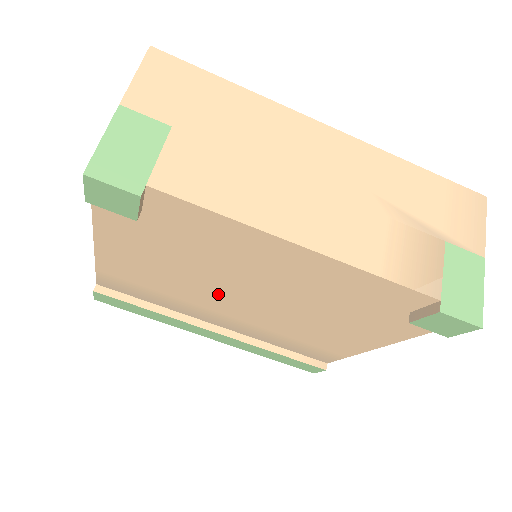
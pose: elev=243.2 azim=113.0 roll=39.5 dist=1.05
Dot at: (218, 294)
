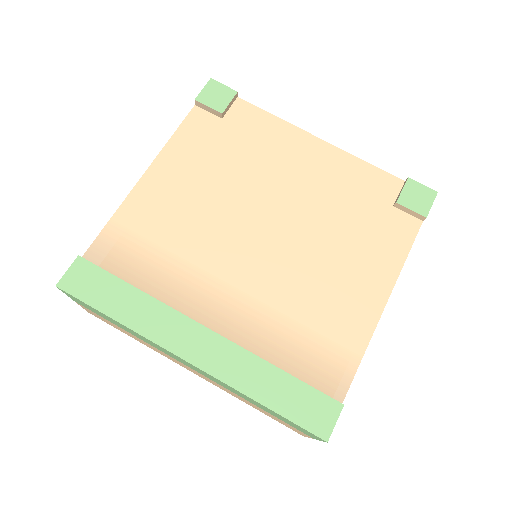
Dot at: (238, 230)
